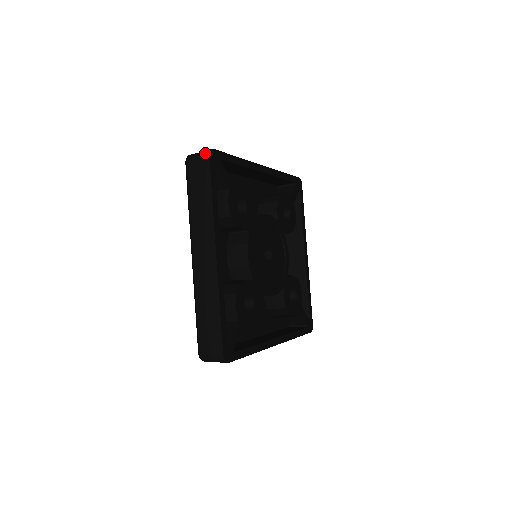
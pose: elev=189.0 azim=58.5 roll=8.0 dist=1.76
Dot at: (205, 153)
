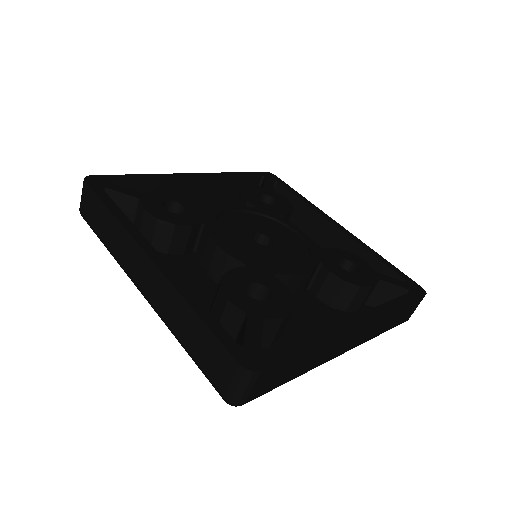
Dot at: occluded
